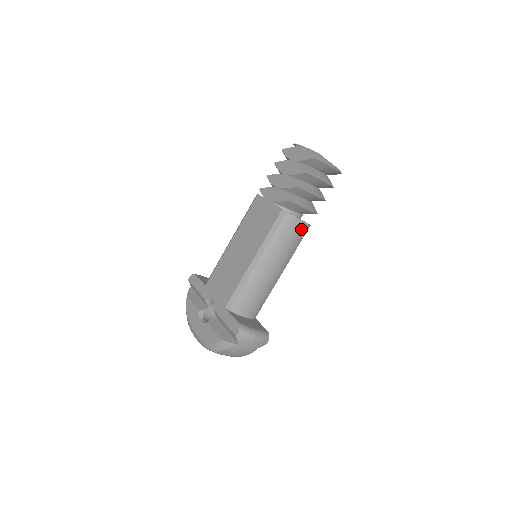
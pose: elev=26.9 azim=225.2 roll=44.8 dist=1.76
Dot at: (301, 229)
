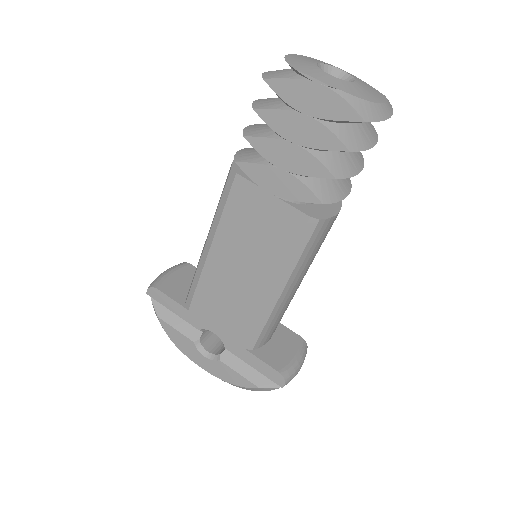
Dot at: occluded
